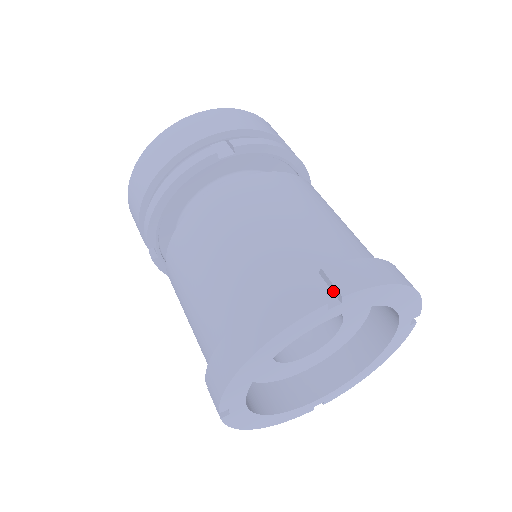
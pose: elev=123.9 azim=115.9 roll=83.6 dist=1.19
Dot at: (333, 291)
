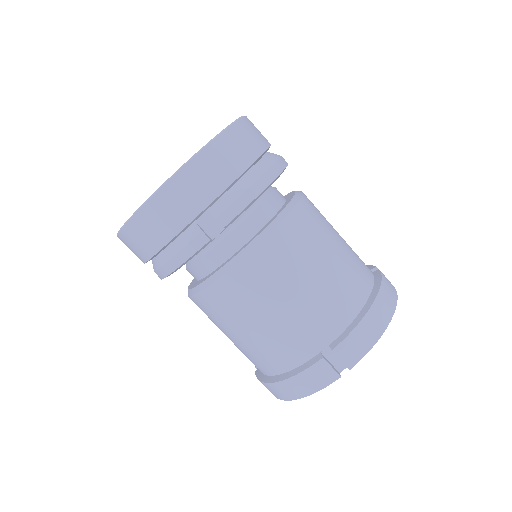
Dot at: (342, 360)
